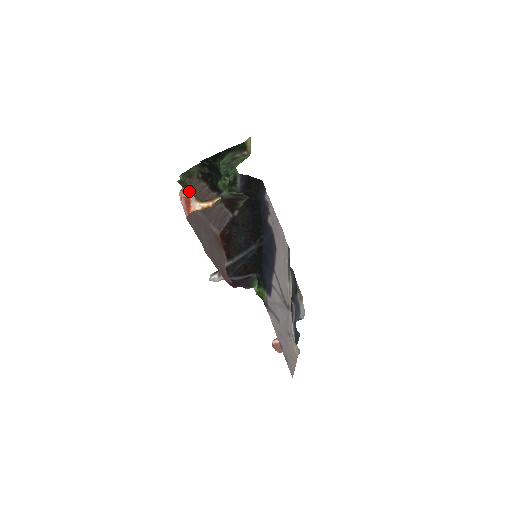
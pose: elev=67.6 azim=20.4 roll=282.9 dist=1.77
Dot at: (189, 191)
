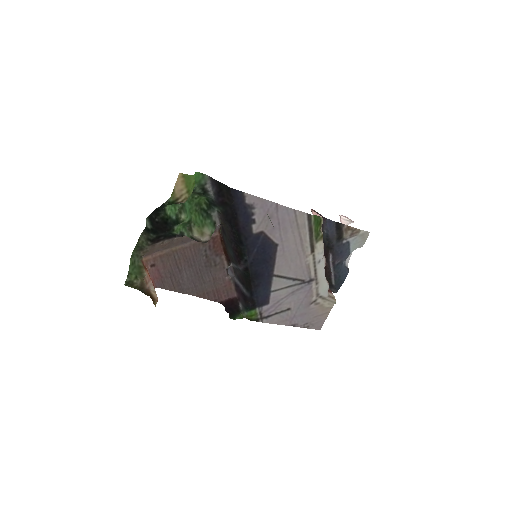
Dot at: (138, 288)
